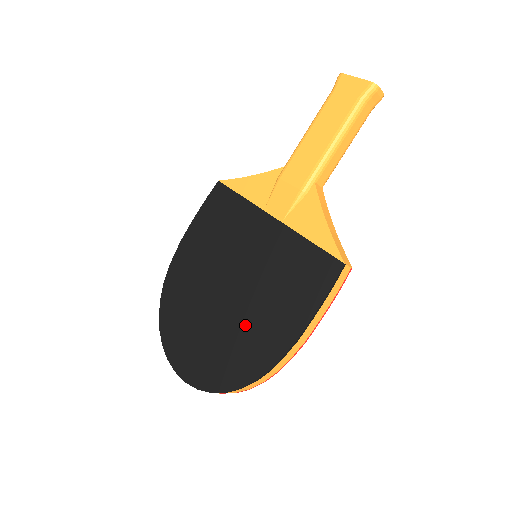
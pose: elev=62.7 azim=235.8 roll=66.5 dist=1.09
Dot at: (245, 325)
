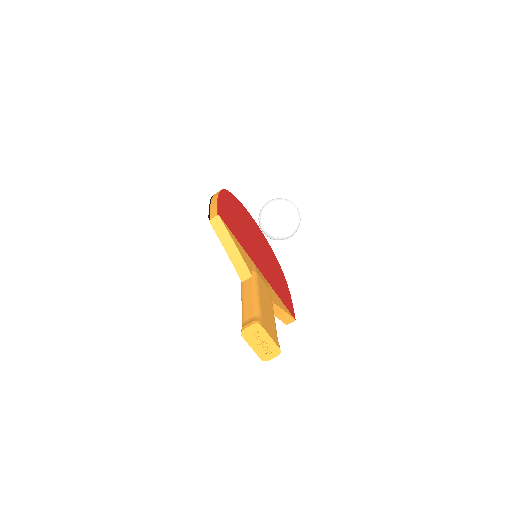
Dot at: occluded
